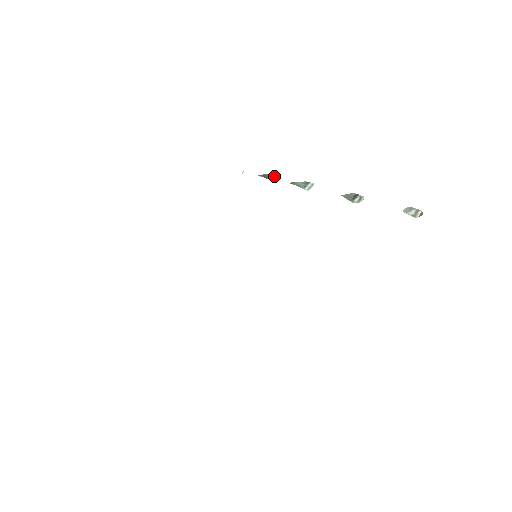
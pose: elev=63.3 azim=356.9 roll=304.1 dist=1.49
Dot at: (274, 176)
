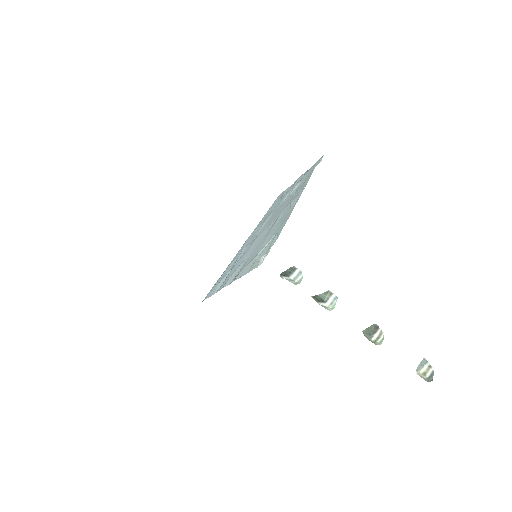
Dot at: (296, 272)
